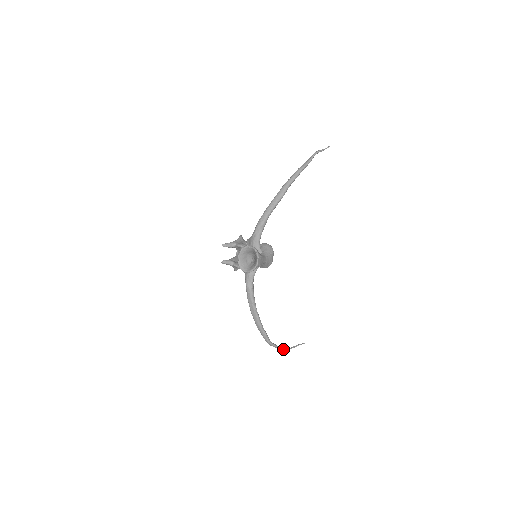
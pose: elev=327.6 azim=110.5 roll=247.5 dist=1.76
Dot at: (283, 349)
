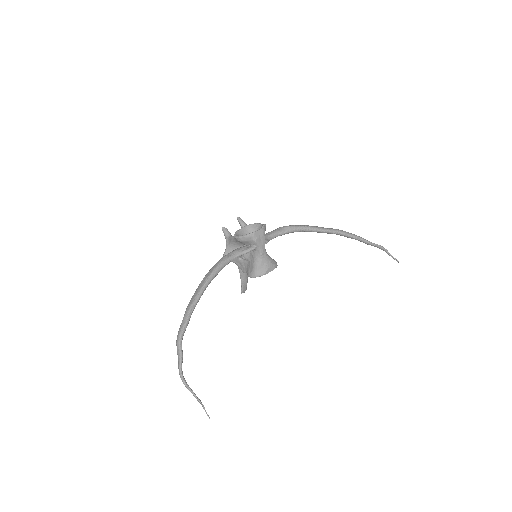
Dot at: occluded
